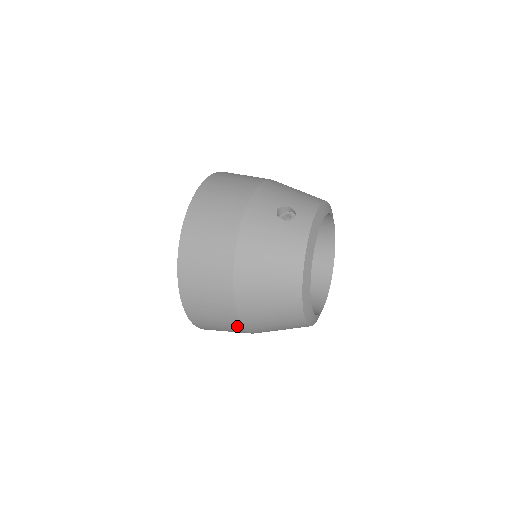
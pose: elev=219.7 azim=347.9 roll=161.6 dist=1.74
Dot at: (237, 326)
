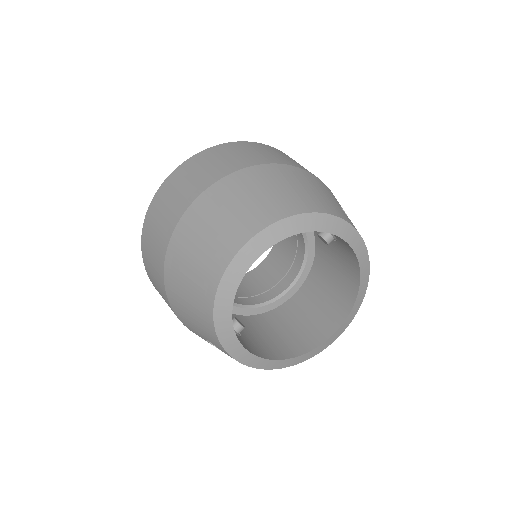
Dot at: (187, 203)
